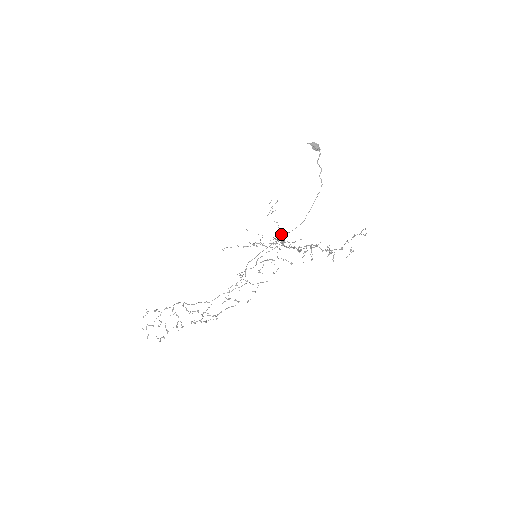
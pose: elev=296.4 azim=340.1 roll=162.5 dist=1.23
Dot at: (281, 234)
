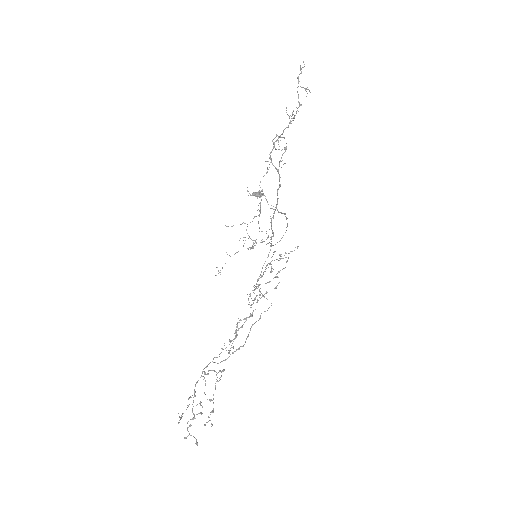
Dot at: (271, 241)
